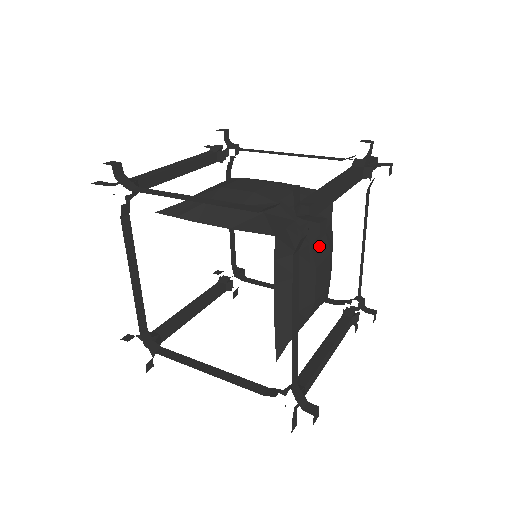
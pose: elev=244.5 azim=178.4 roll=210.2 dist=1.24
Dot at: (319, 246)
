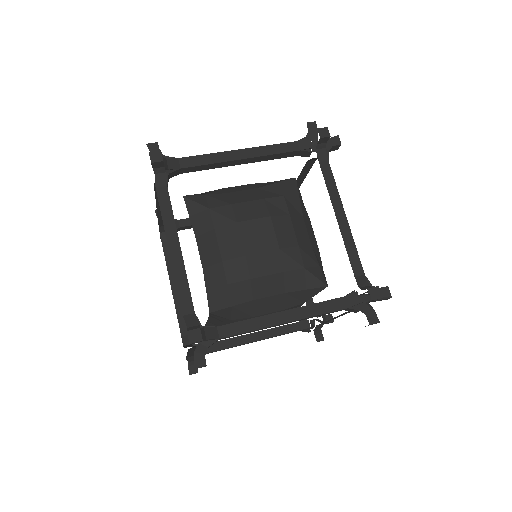
Dot at: occluded
